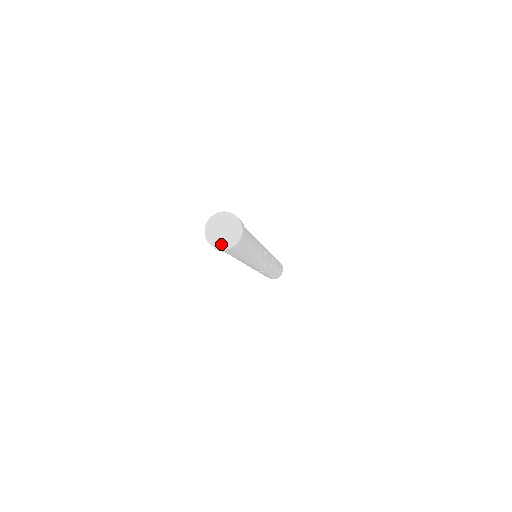
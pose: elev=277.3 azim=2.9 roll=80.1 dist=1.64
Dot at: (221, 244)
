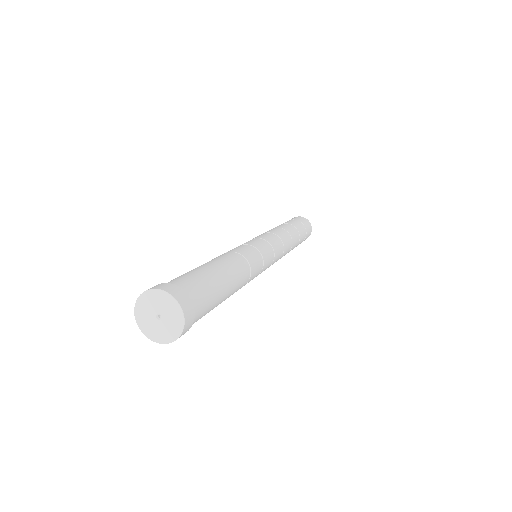
Dot at: (142, 320)
